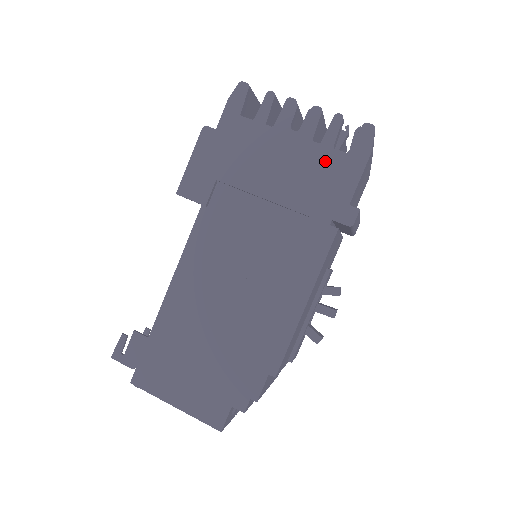
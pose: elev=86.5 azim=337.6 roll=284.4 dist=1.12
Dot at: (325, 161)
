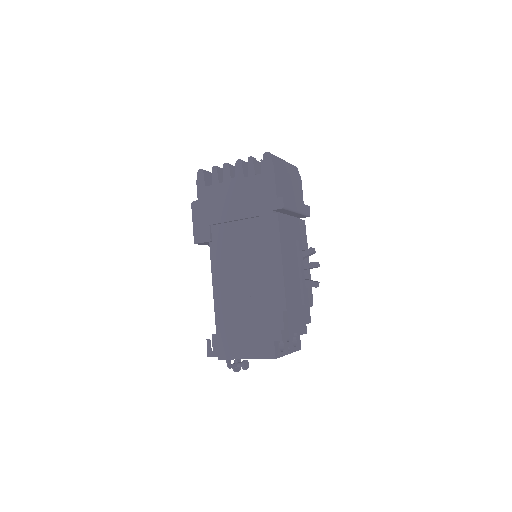
Dot at: (255, 183)
